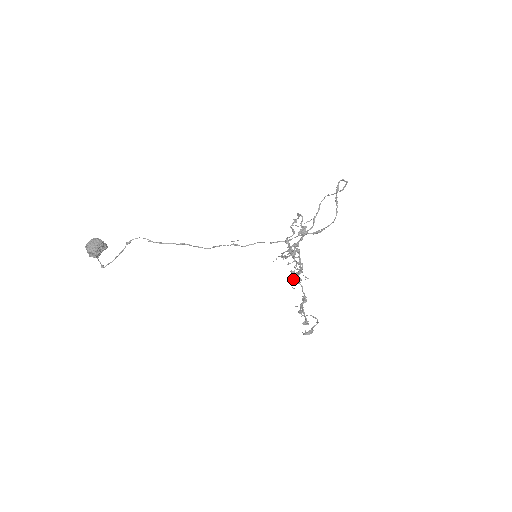
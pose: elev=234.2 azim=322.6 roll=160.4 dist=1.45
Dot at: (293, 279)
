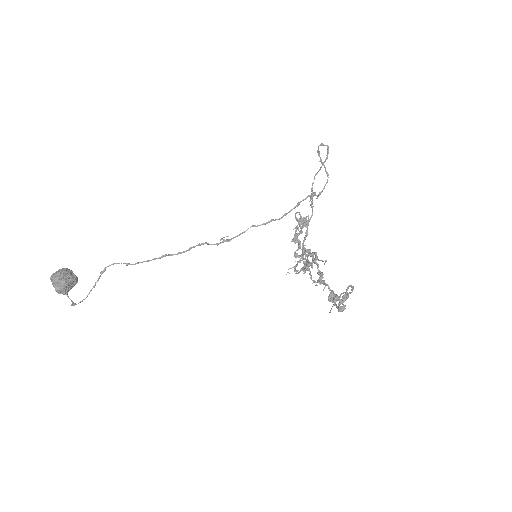
Dot at: (309, 271)
